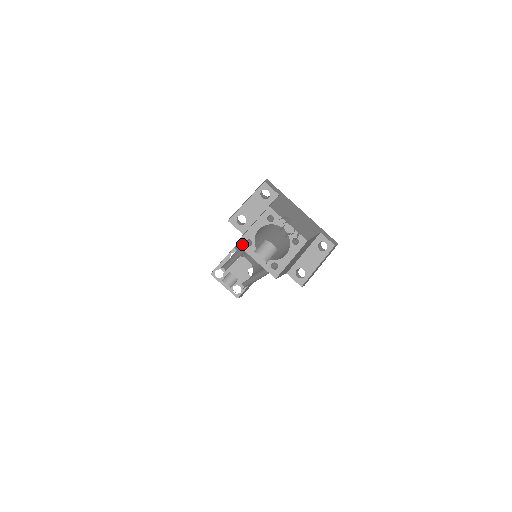
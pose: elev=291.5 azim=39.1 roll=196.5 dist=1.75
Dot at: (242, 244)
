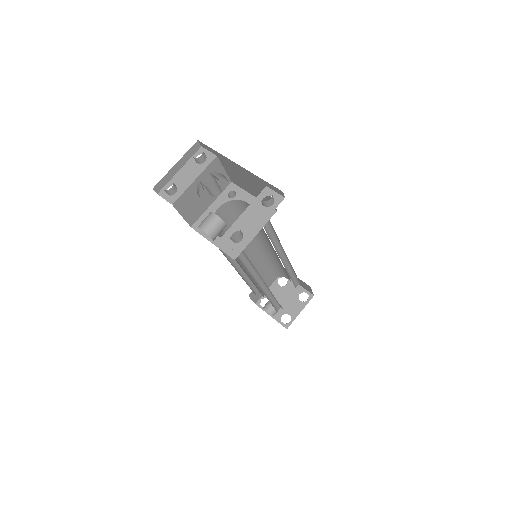
Dot at: (197, 227)
